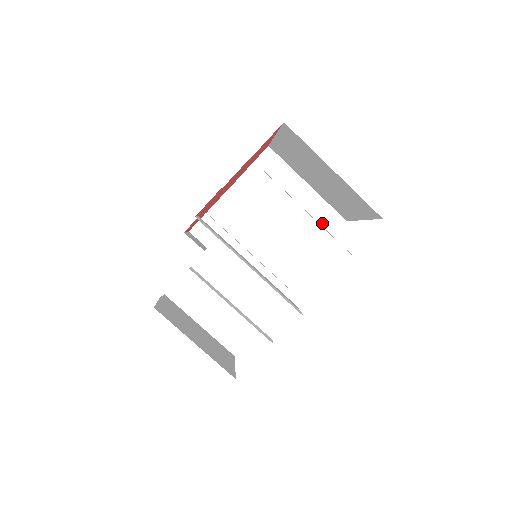
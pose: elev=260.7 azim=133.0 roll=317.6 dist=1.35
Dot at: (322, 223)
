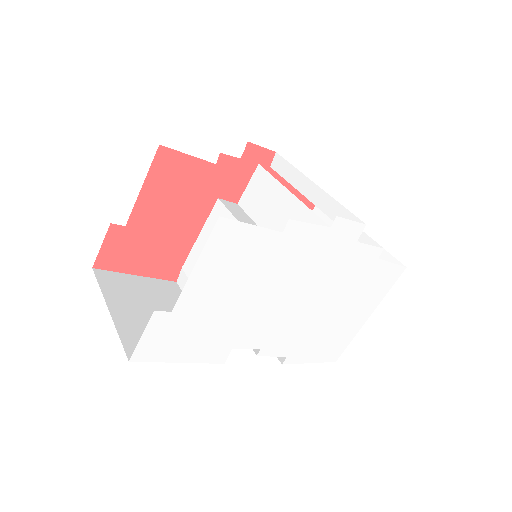
Dot at: occluded
